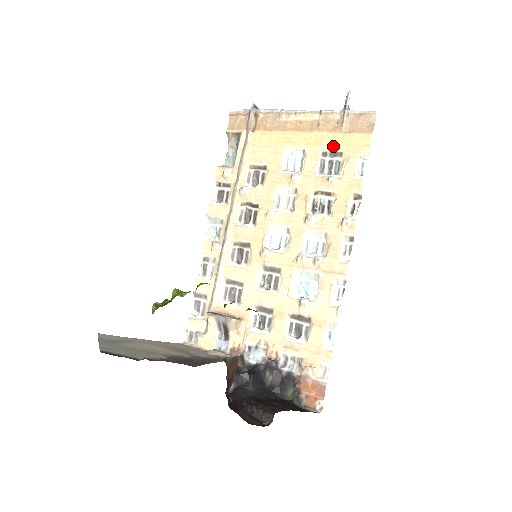
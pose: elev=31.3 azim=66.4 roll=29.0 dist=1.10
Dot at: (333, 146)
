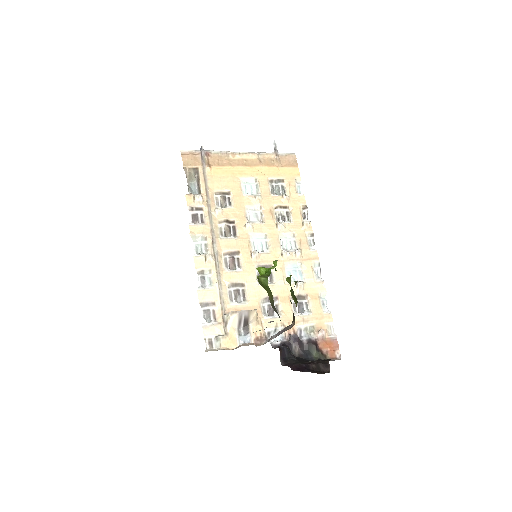
Dot at: (276, 175)
